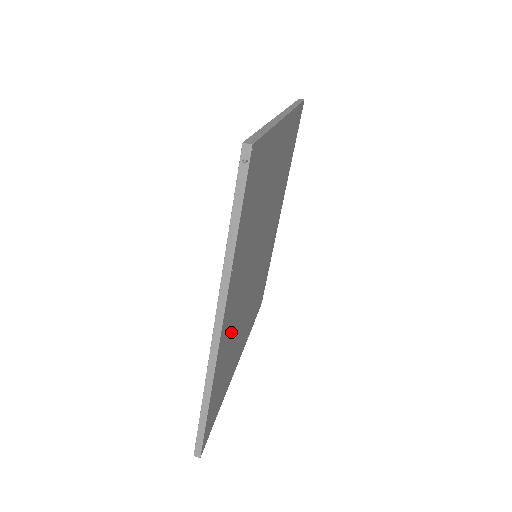
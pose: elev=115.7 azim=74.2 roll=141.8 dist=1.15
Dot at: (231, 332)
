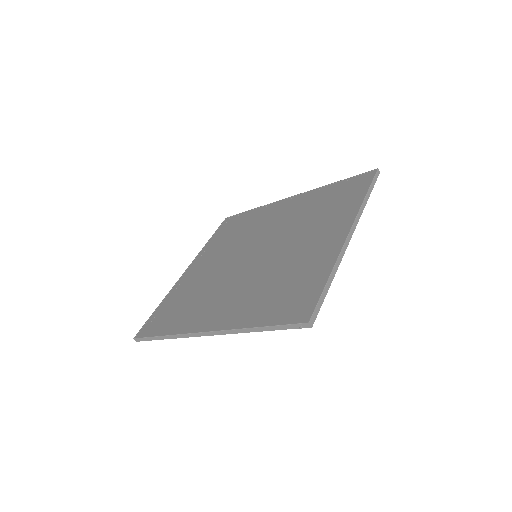
Dot at: occluded
